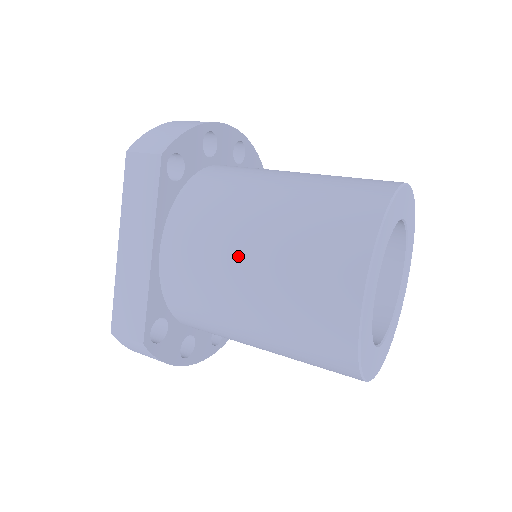
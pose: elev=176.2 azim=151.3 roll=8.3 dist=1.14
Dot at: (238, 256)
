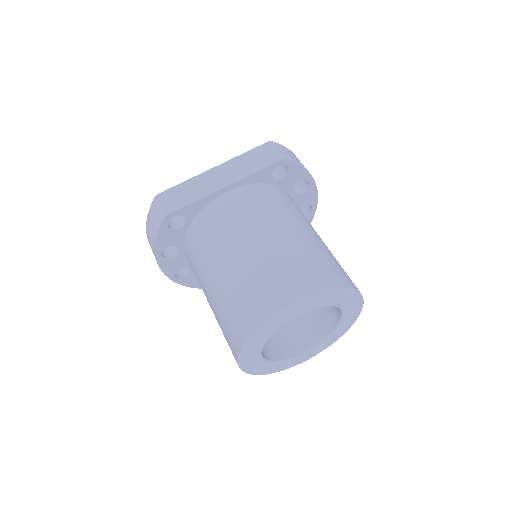
Dot at: (261, 231)
